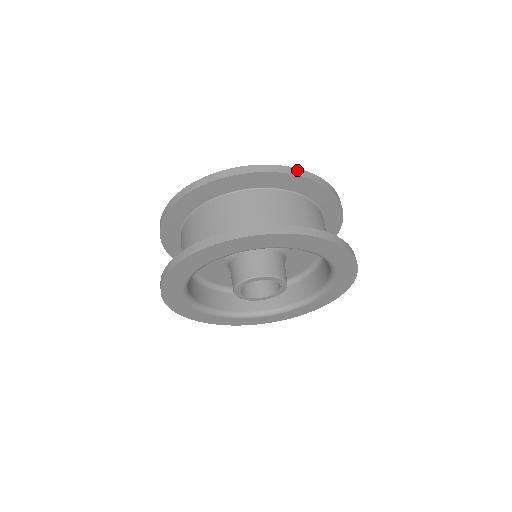
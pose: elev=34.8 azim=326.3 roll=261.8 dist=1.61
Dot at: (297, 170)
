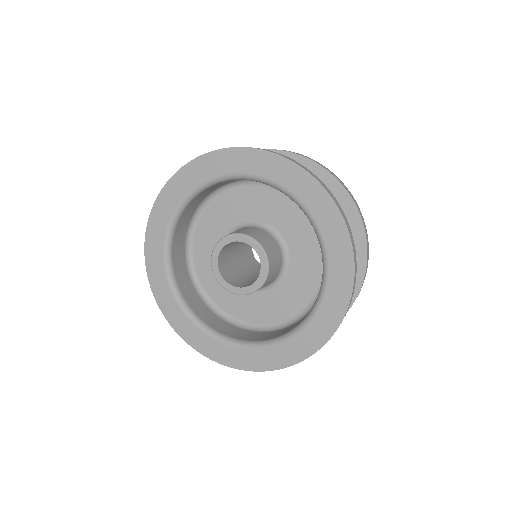
Dot at: (316, 161)
